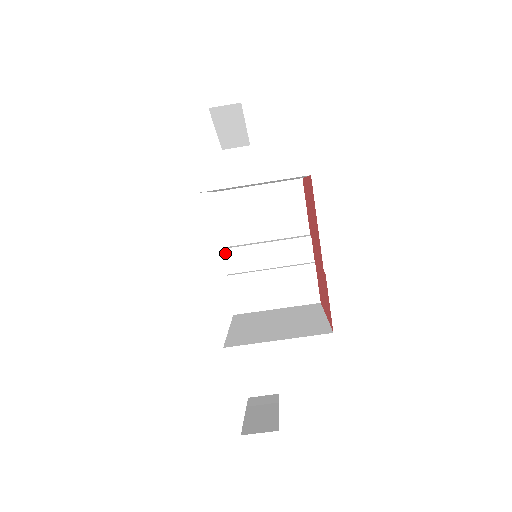
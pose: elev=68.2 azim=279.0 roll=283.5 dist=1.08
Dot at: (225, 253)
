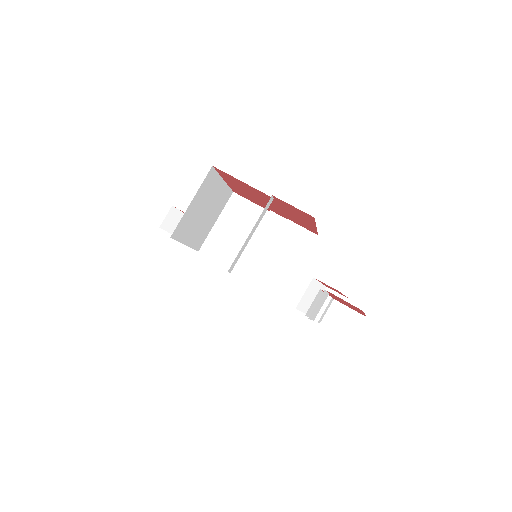
Dot at: (237, 274)
